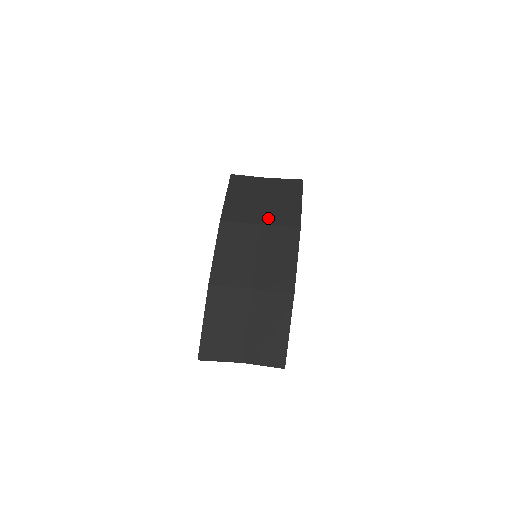
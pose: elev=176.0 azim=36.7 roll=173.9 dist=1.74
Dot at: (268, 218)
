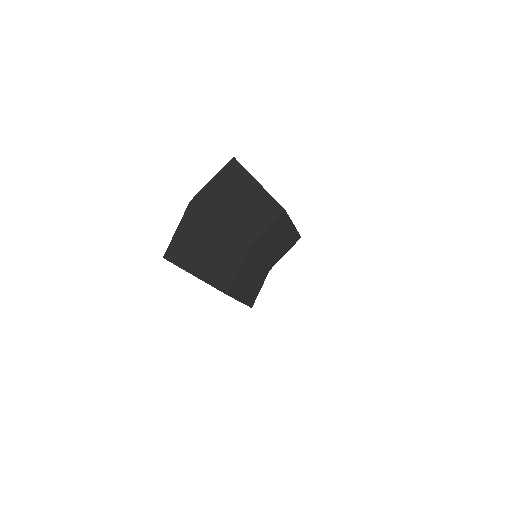
Dot at: (250, 236)
